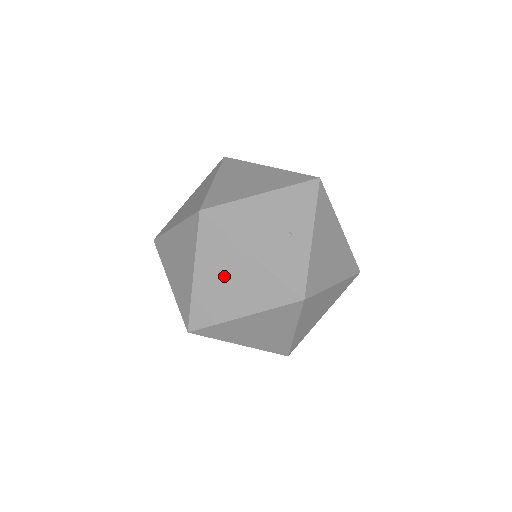
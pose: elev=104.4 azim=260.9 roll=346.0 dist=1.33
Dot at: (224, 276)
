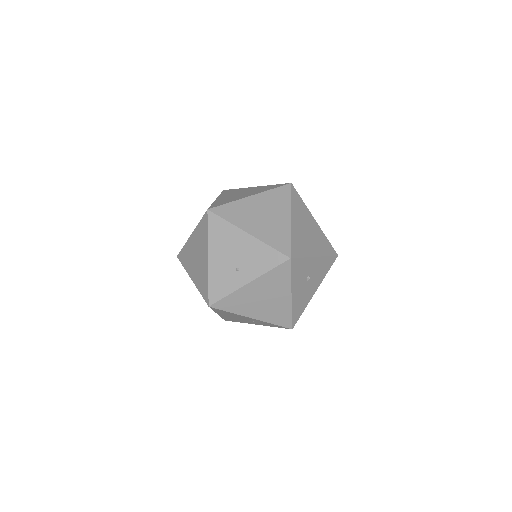
Dot at: (197, 252)
